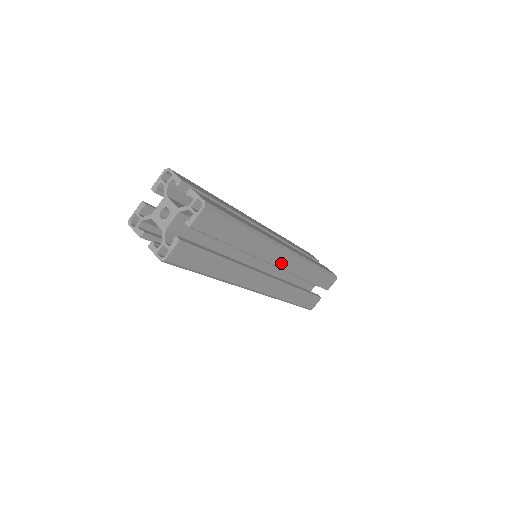
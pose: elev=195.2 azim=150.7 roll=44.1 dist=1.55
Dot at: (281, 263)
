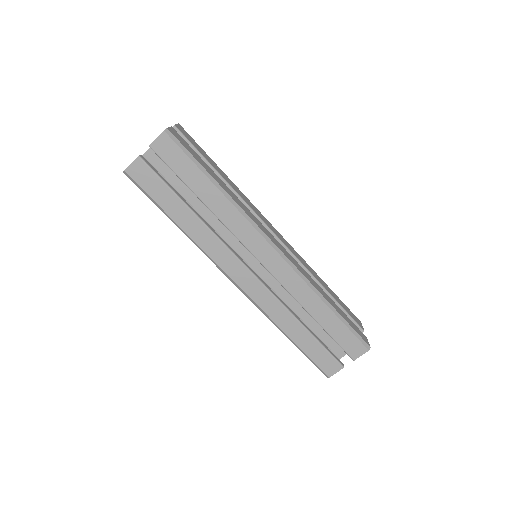
Dot at: (278, 236)
